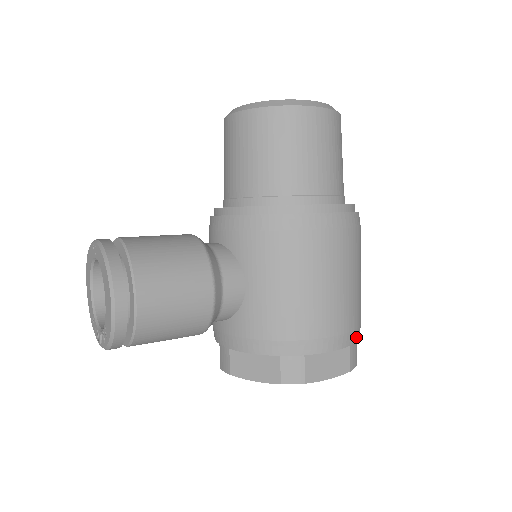
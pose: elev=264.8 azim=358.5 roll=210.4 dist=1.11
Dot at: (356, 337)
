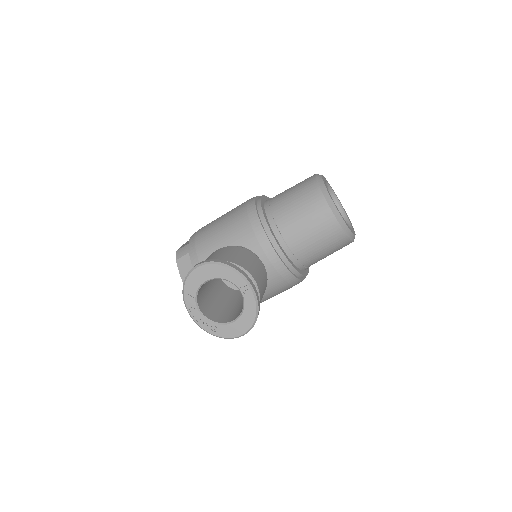
Dot at: occluded
